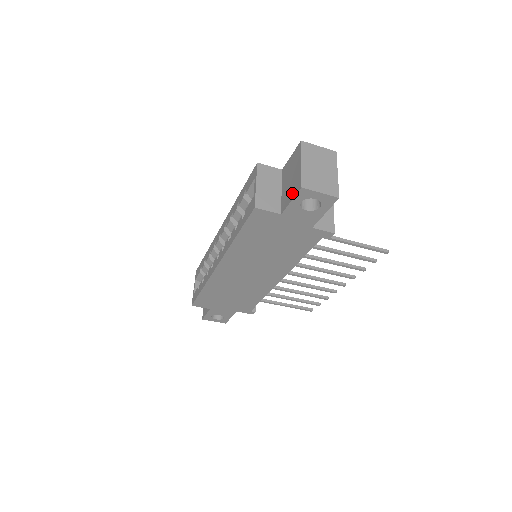
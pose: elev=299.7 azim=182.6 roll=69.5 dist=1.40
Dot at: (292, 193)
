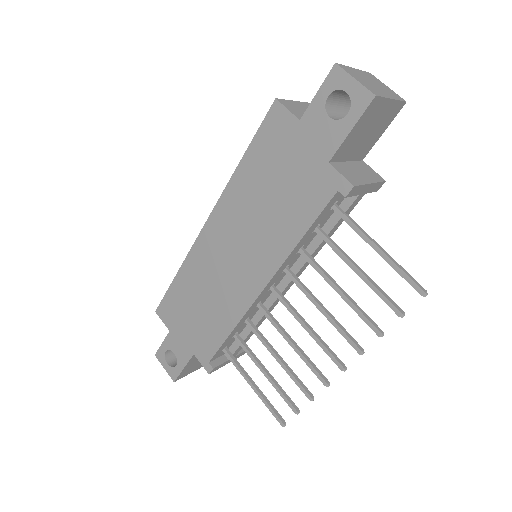
Dot at: (324, 88)
